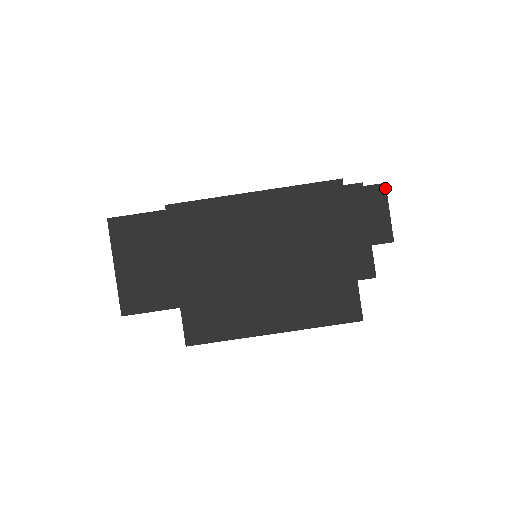
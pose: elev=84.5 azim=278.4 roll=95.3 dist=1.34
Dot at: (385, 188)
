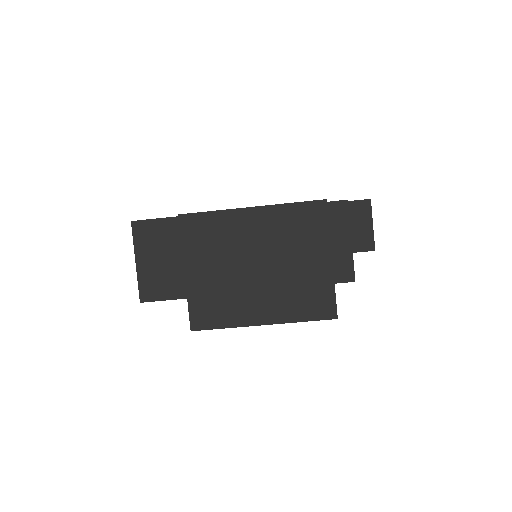
Dot at: (370, 203)
